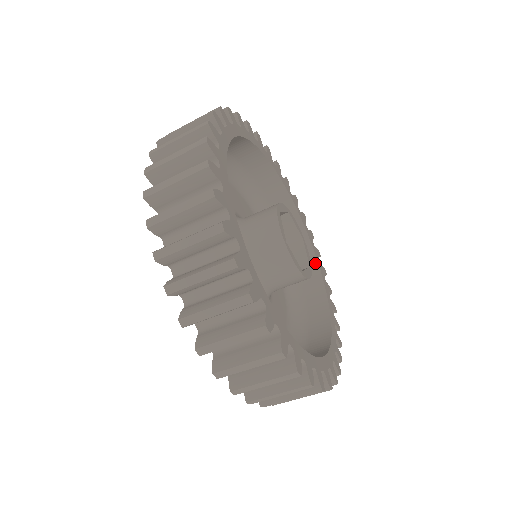
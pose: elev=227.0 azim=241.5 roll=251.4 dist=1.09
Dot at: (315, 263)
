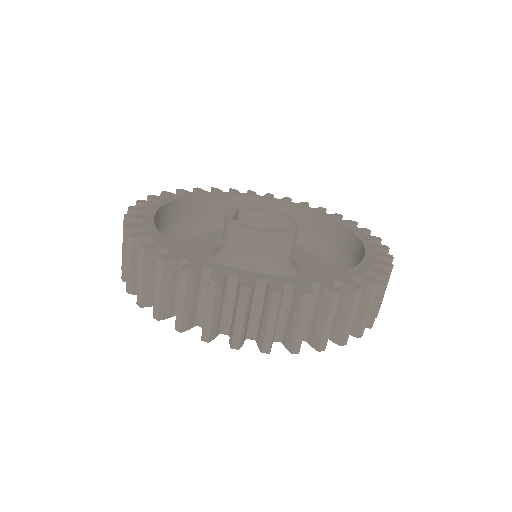
Dot at: (360, 244)
